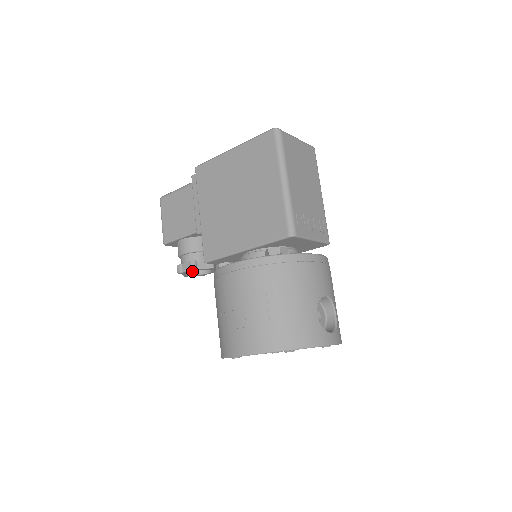
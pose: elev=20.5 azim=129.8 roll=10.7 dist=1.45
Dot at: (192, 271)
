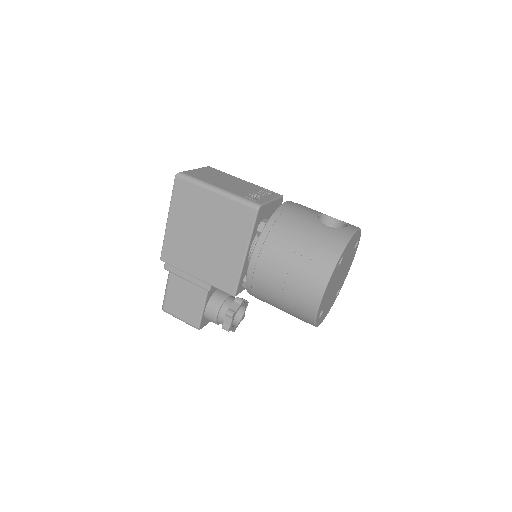
Dot at: (234, 323)
